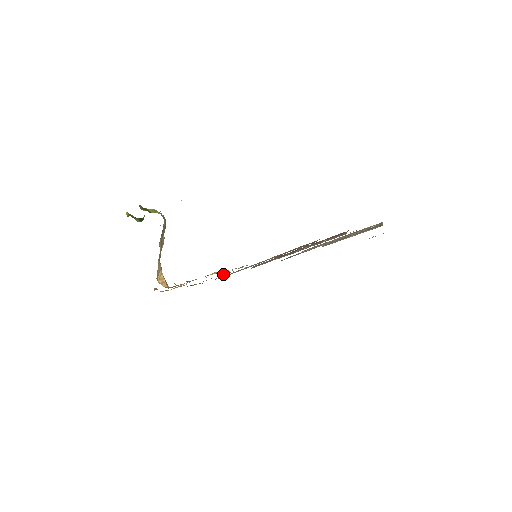
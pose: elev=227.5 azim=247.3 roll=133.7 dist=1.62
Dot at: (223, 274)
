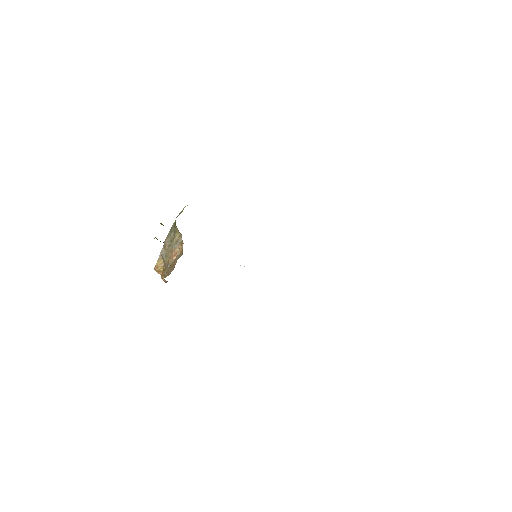
Dot at: occluded
